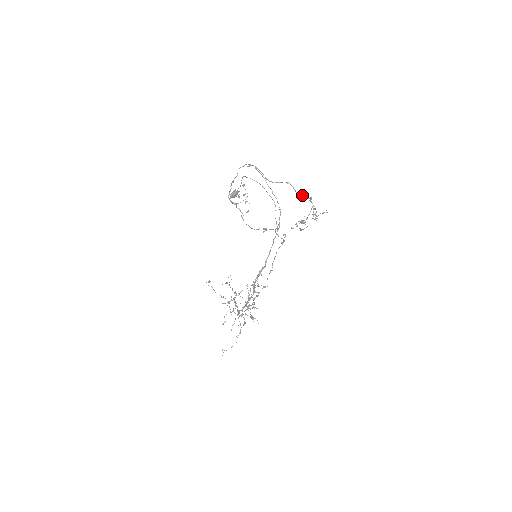
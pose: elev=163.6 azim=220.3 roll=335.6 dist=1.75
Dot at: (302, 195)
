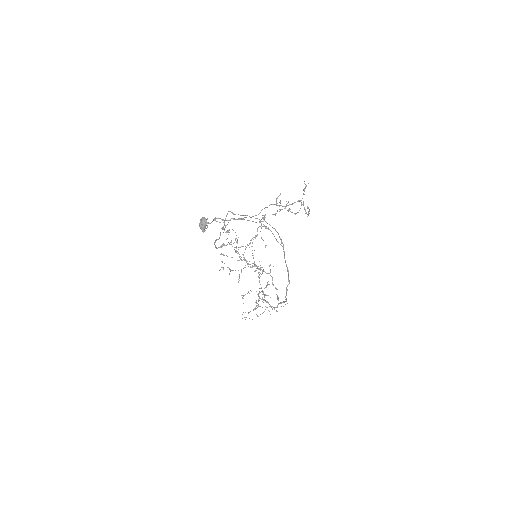
Dot at: occluded
